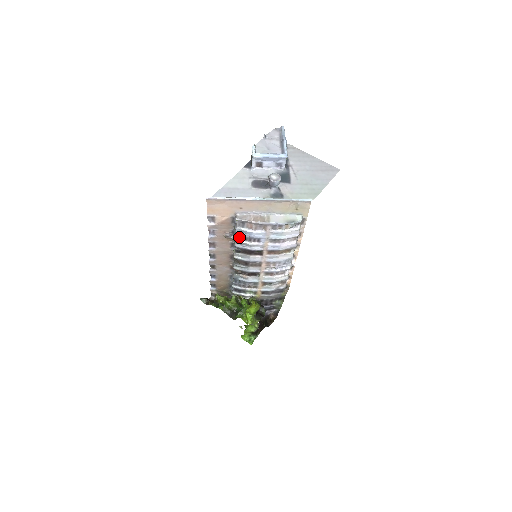
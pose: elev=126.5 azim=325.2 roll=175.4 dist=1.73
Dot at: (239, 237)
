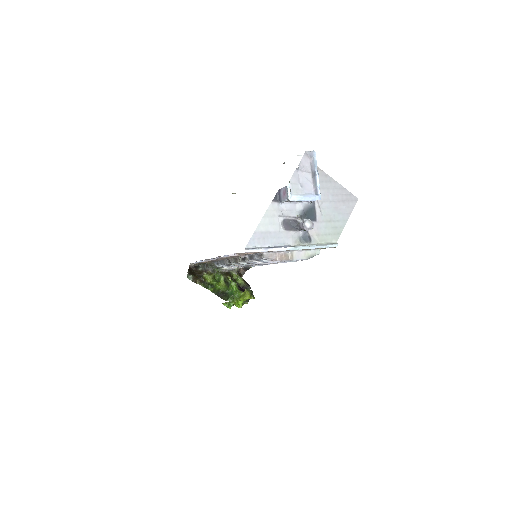
Dot at: (255, 260)
